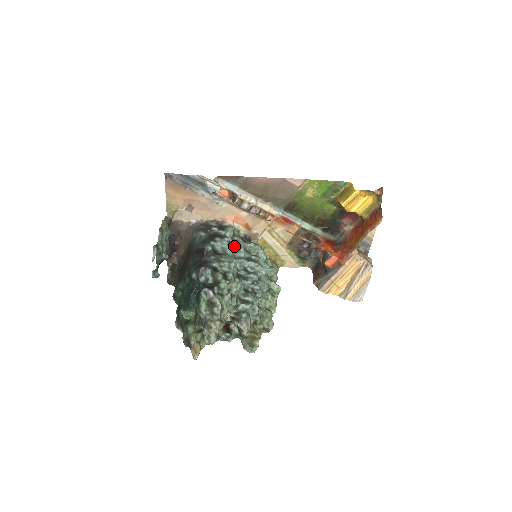
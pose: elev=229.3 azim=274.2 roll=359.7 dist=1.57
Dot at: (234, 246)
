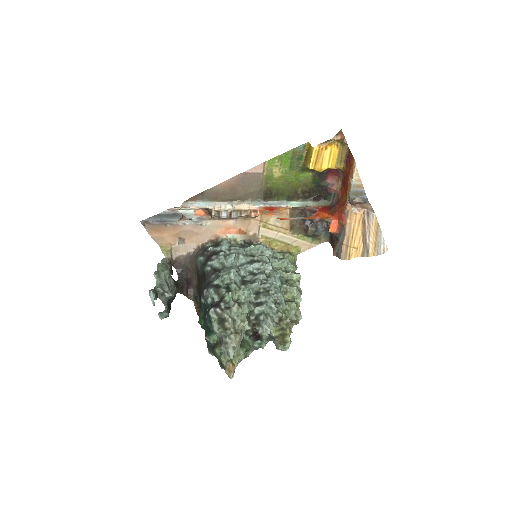
Dot at: (230, 257)
